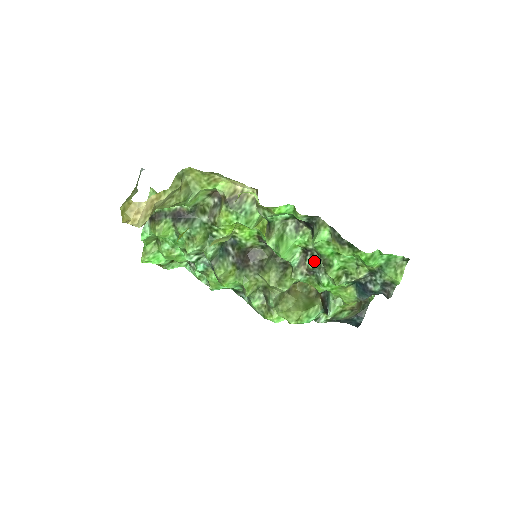
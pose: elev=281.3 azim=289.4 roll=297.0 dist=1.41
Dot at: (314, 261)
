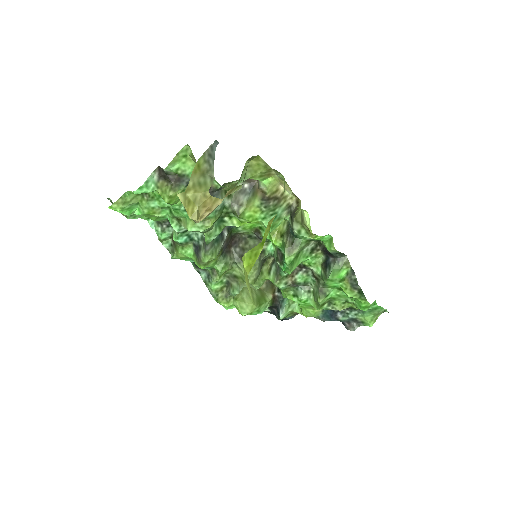
Dot at: (305, 278)
